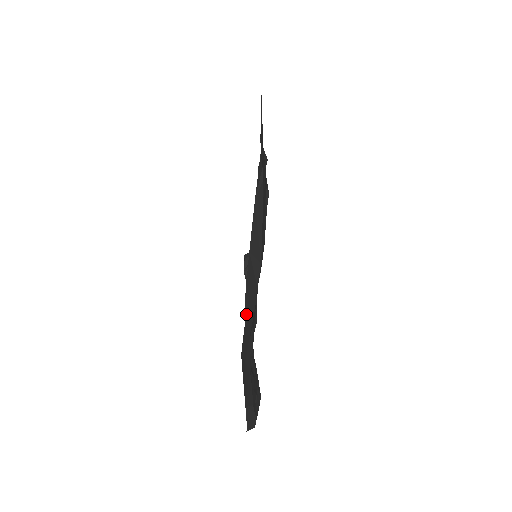
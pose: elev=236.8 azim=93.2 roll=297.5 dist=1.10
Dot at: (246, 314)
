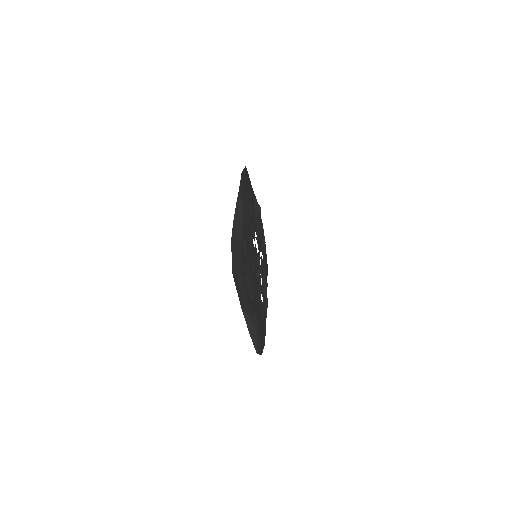
Dot at: (233, 251)
